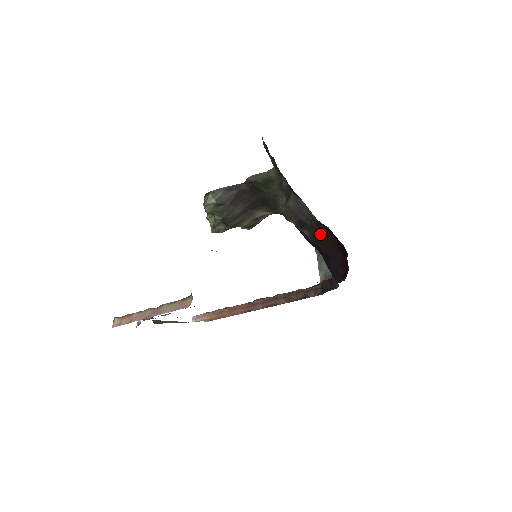
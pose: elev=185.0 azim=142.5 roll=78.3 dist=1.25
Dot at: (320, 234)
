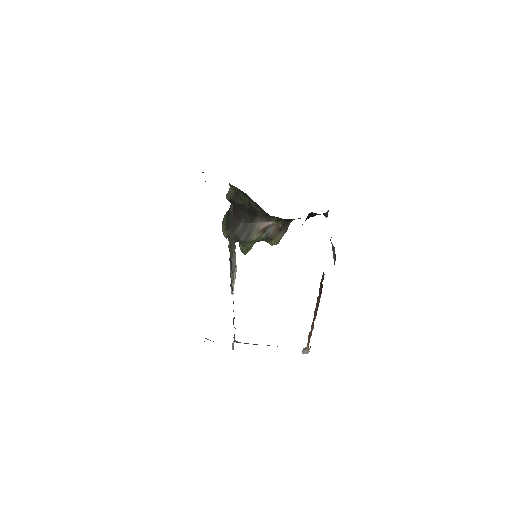
Dot at: occluded
